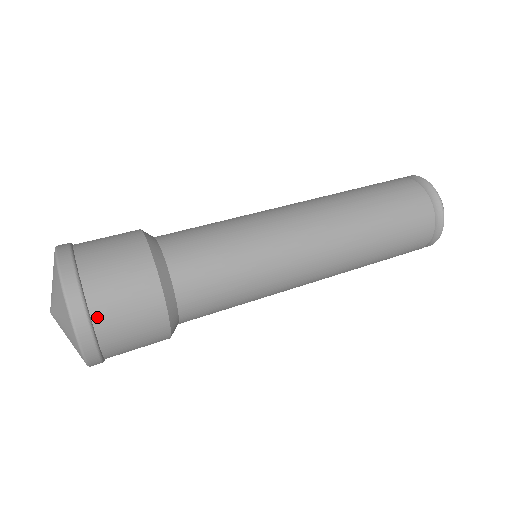
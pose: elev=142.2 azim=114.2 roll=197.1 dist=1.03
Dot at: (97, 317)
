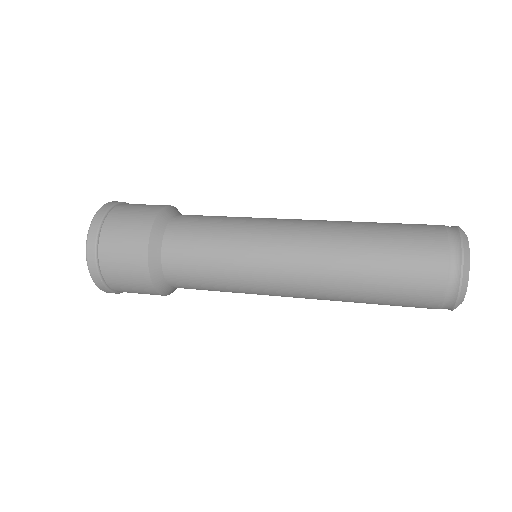
Dot at: (108, 220)
